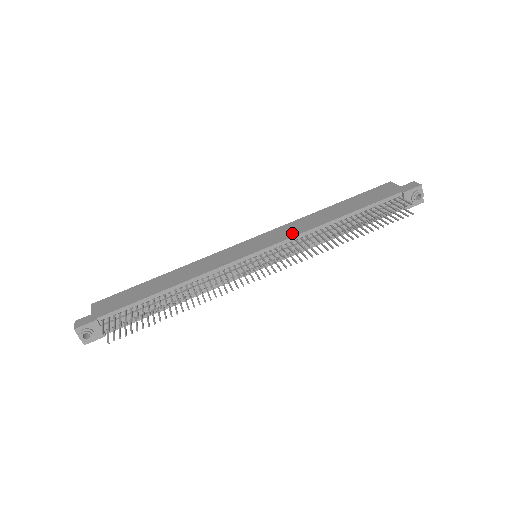
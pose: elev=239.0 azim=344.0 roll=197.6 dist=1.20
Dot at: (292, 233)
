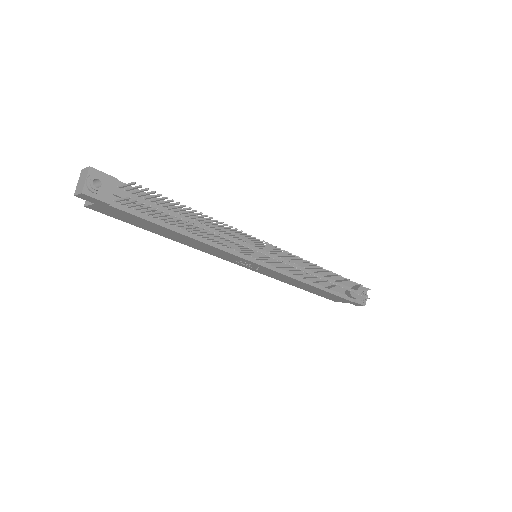
Dot at: occluded
